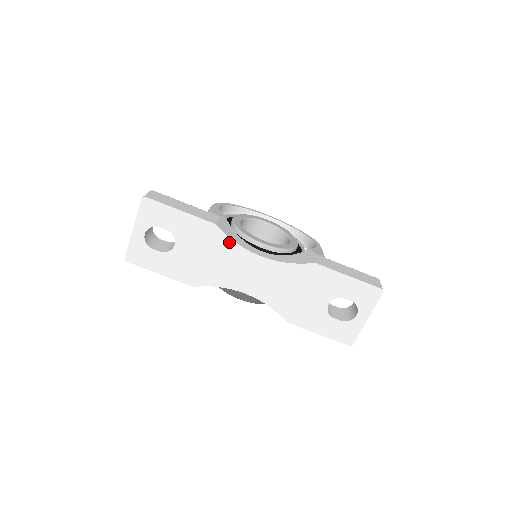
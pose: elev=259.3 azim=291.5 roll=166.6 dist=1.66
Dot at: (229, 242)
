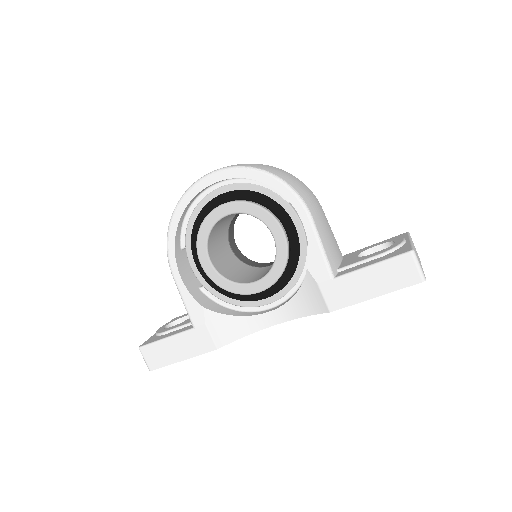
Dot at: (240, 337)
